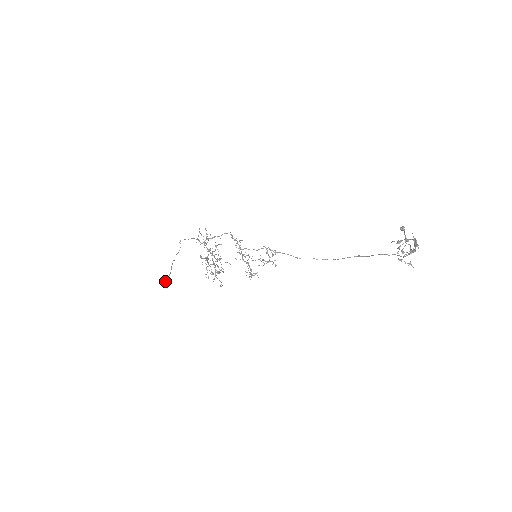
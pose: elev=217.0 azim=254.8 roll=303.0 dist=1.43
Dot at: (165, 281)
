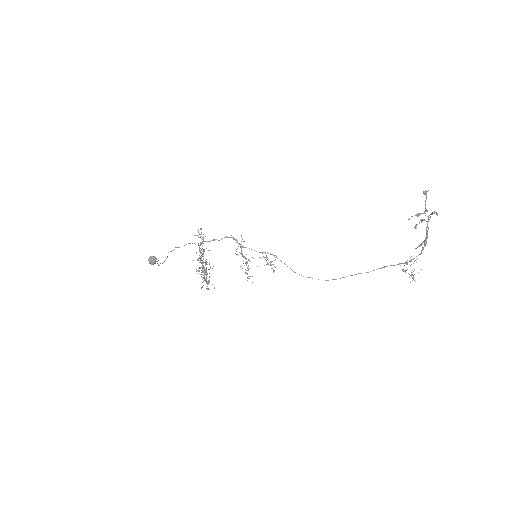
Dot at: (153, 260)
